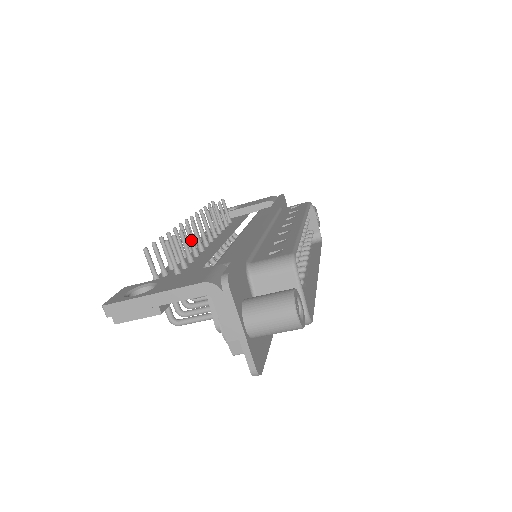
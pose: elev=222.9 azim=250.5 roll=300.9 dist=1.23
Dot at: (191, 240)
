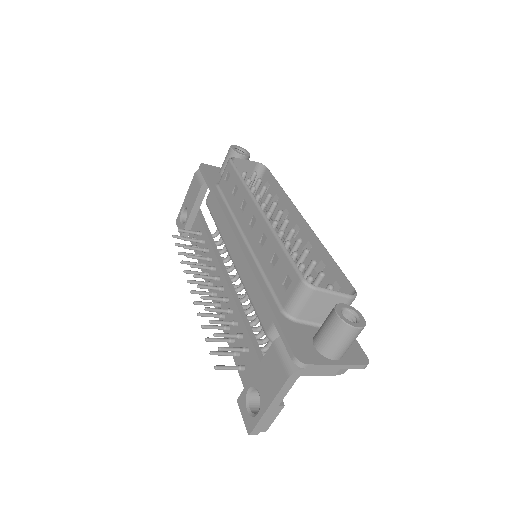
Dot at: (218, 311)
